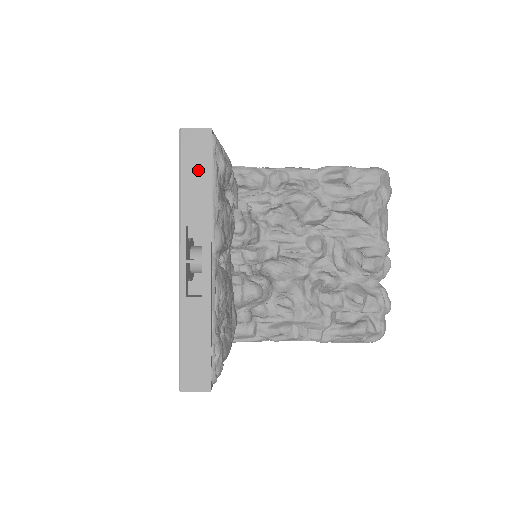
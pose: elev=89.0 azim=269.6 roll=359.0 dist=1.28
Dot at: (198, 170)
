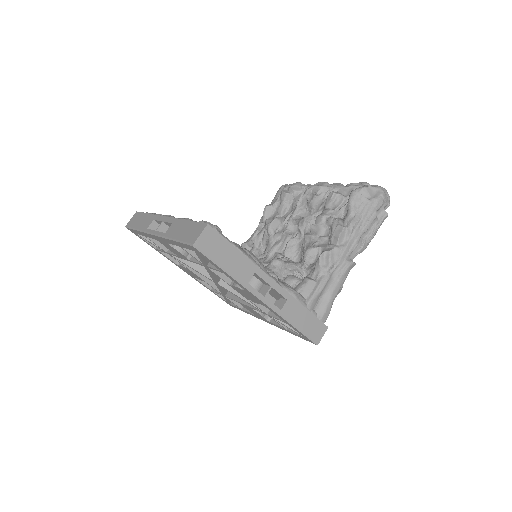
Dot at: (140, 220)
